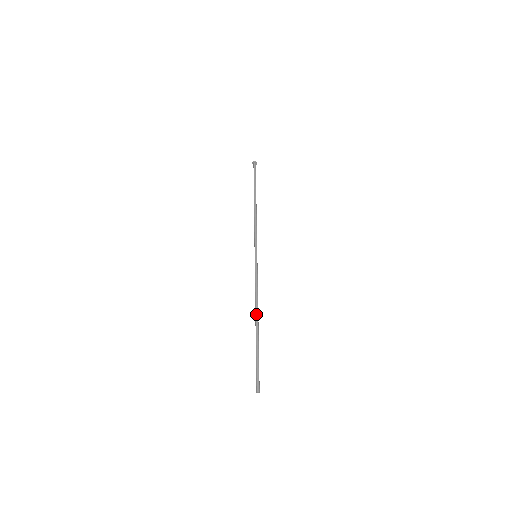
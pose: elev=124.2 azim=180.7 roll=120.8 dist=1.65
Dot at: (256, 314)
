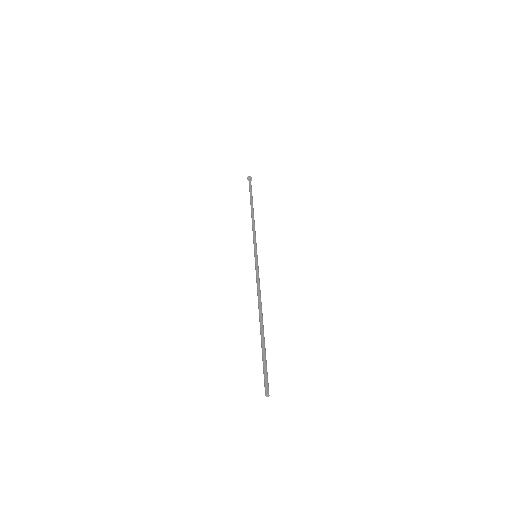
Dot at: (261, 310)
